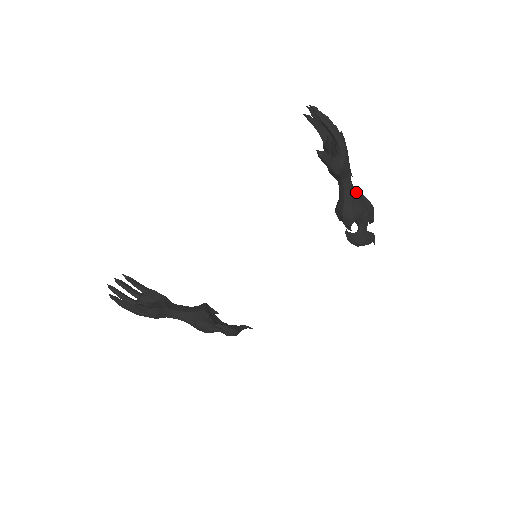
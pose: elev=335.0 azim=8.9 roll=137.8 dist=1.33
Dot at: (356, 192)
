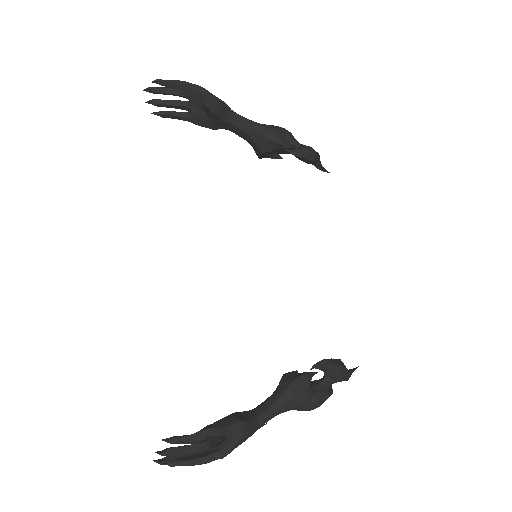
Dot at: occluded
